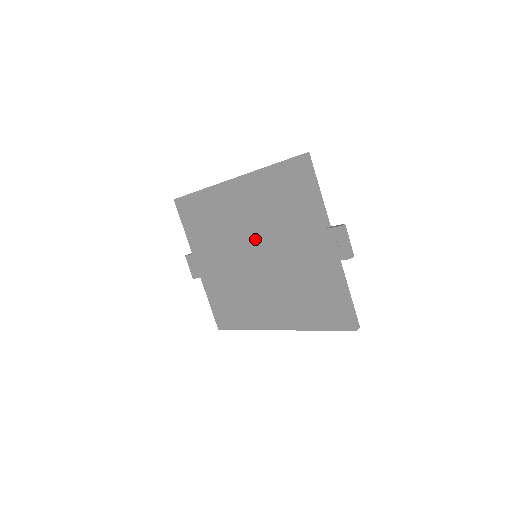
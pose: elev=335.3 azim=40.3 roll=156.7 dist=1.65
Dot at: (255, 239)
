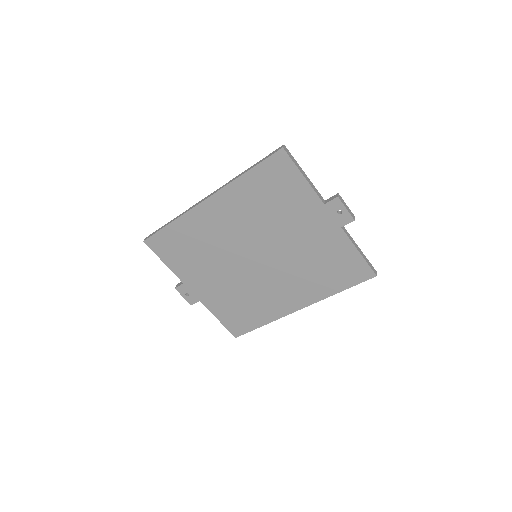
Dot at: (252, 241)
